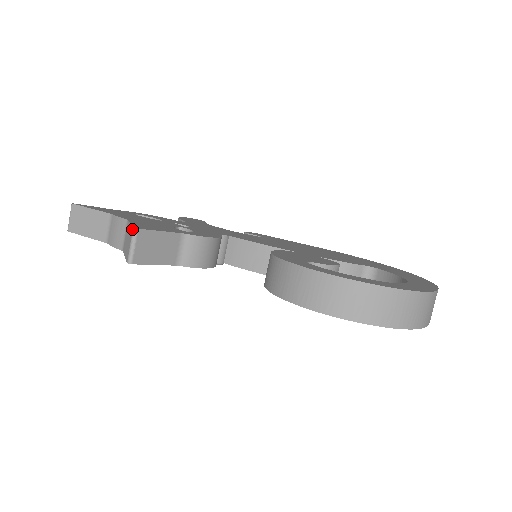
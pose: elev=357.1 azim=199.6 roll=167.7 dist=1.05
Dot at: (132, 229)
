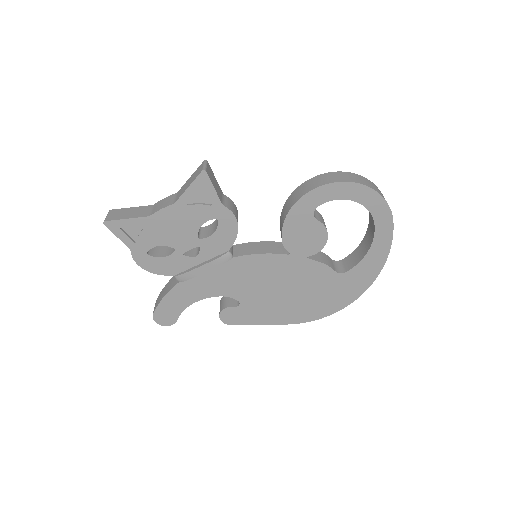
Dot at: (203, 162)
